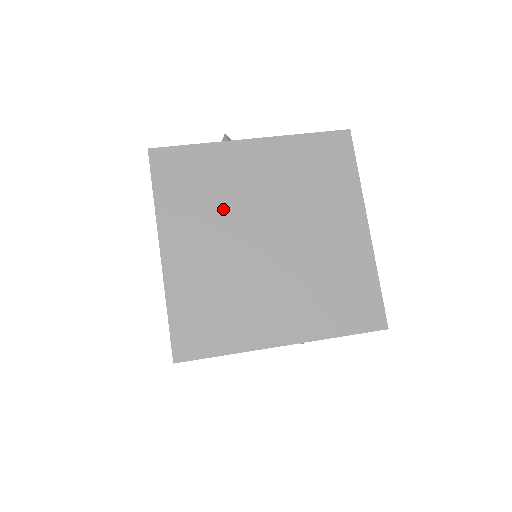
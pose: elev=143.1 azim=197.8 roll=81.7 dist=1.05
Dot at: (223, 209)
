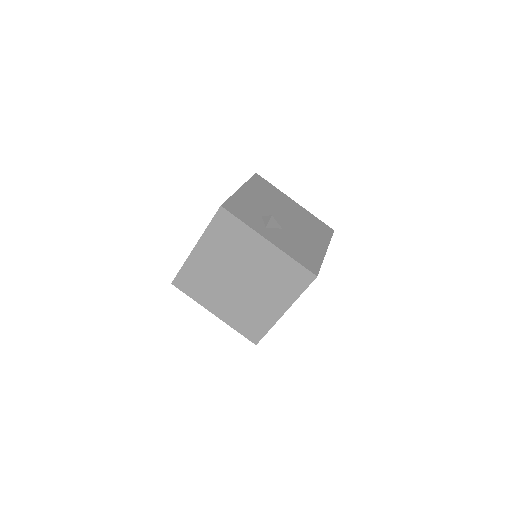
Dot at: (232, 255)
